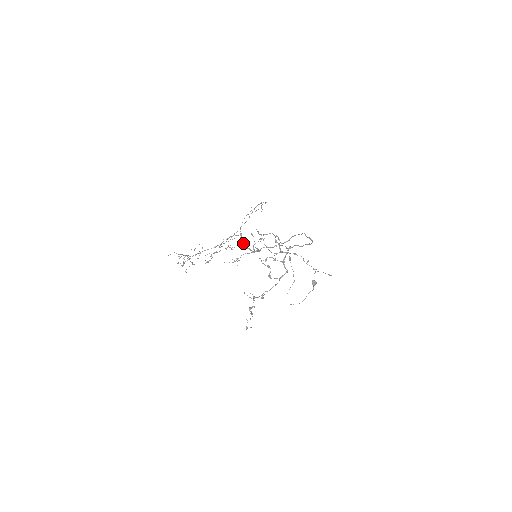
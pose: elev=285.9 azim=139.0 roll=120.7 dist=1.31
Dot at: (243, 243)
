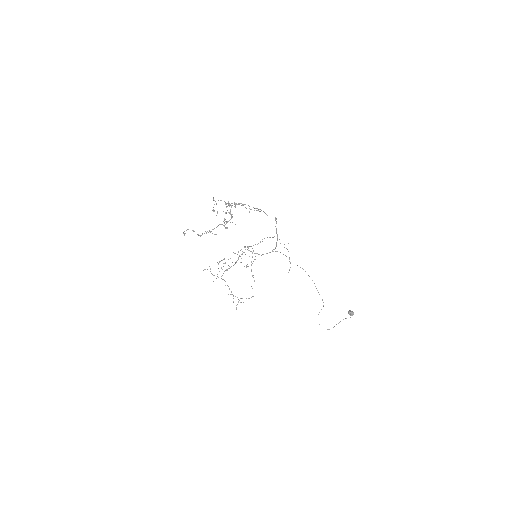
Dot at: (245, 247)
